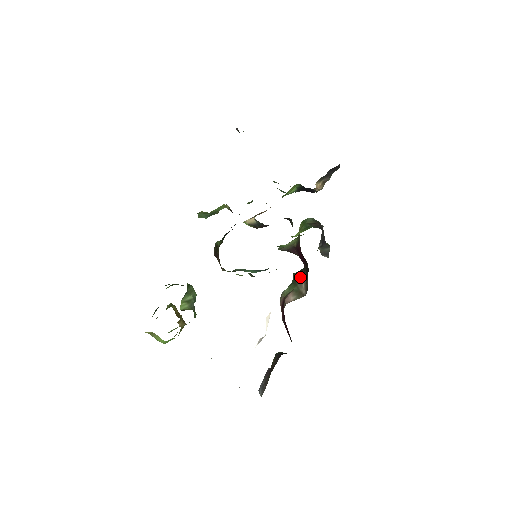
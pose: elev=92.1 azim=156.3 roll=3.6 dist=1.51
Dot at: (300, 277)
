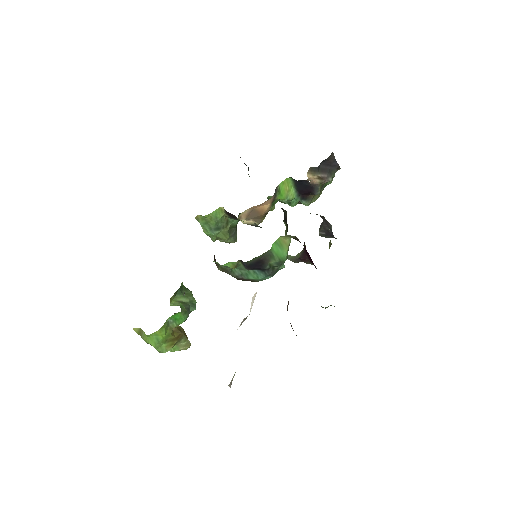
Dot at: occluded
